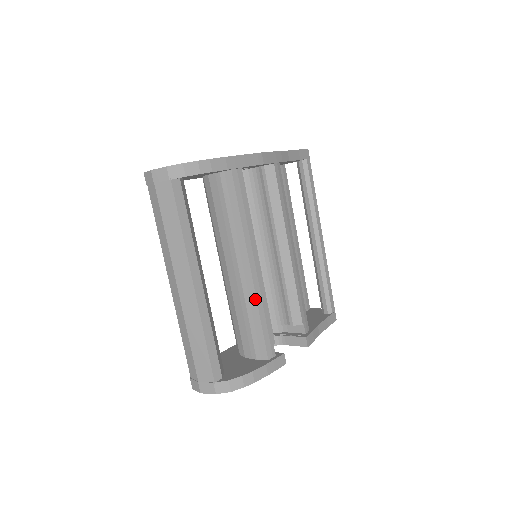
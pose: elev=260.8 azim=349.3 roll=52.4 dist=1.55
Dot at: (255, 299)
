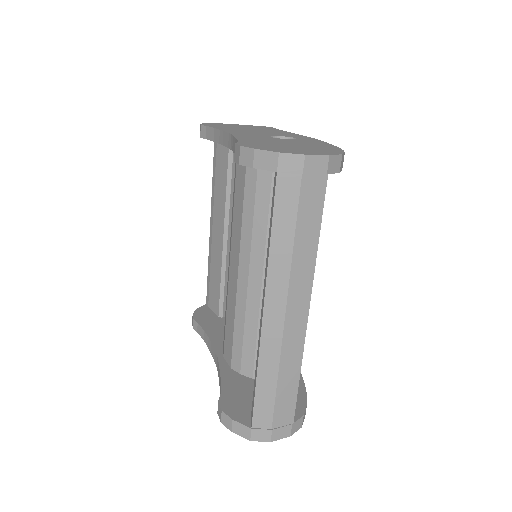
Dot at: occluded
